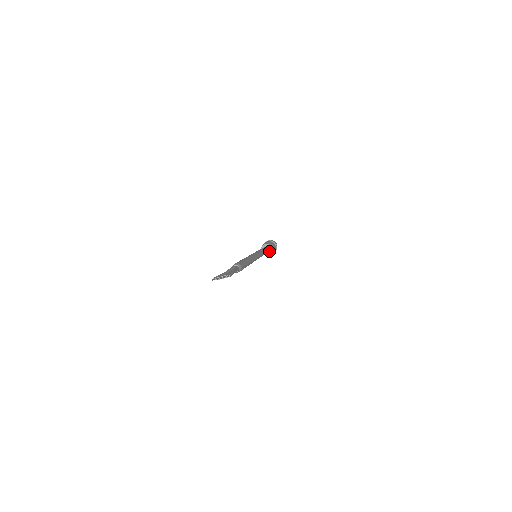
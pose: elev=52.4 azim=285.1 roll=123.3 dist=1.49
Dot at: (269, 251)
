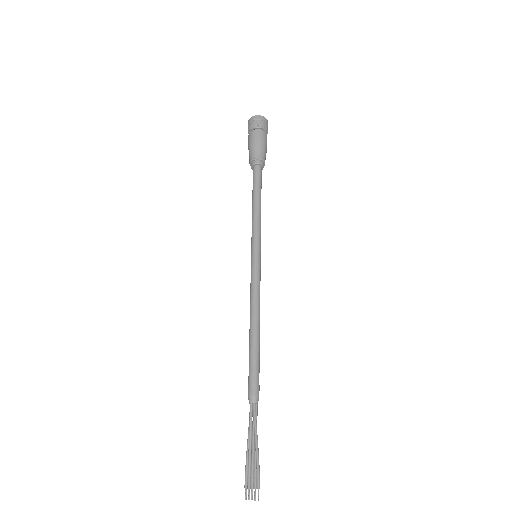
Dot at: (262, 168)
